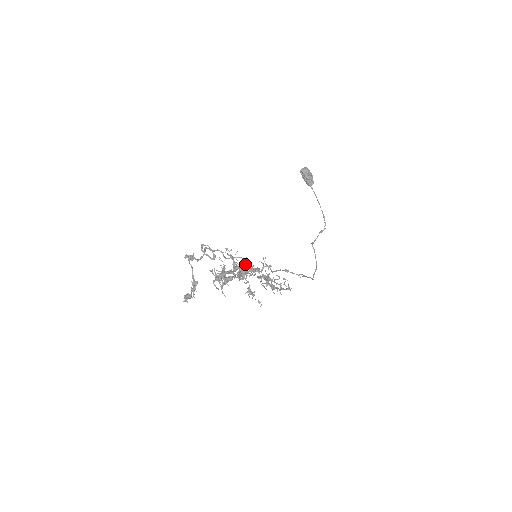
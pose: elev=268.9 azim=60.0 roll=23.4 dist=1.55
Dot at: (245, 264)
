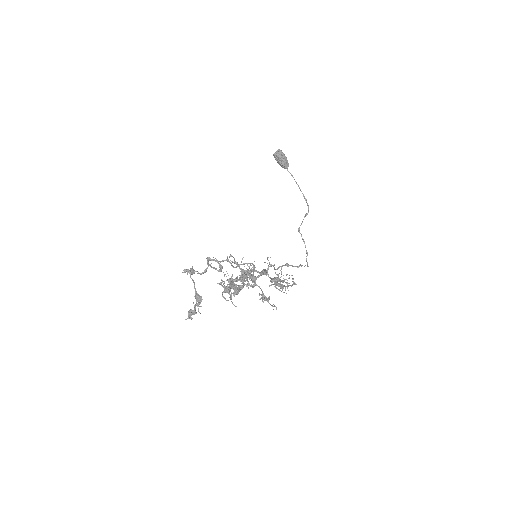
Dot at: (253, 269)
